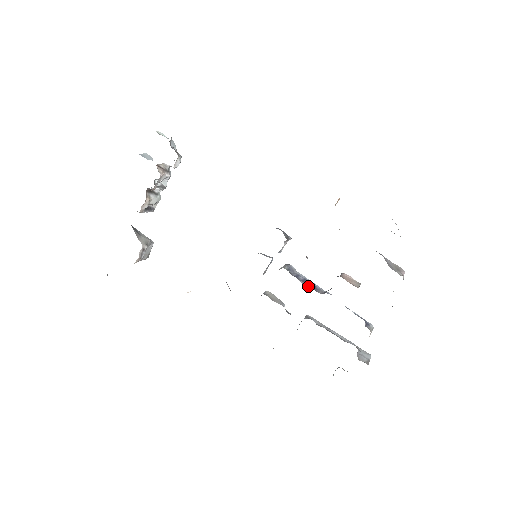
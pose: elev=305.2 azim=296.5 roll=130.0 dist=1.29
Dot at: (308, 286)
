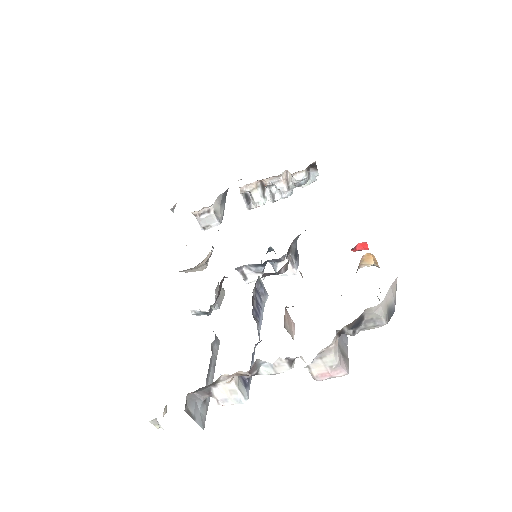
Dot at: (253, 295)
